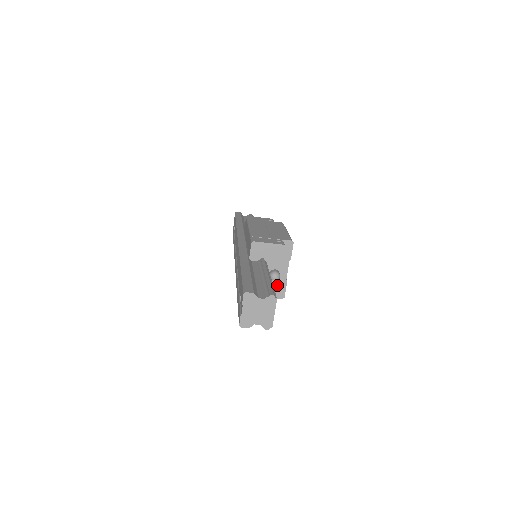
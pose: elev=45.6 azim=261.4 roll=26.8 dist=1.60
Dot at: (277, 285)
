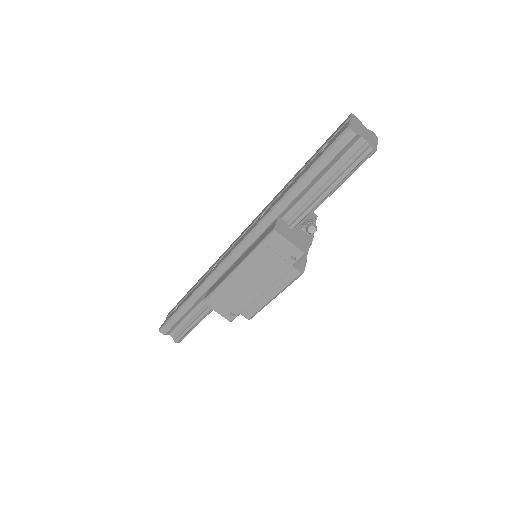
Dot at: occluded
